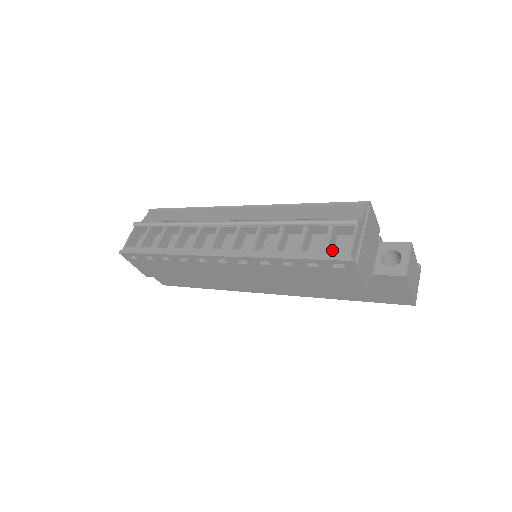
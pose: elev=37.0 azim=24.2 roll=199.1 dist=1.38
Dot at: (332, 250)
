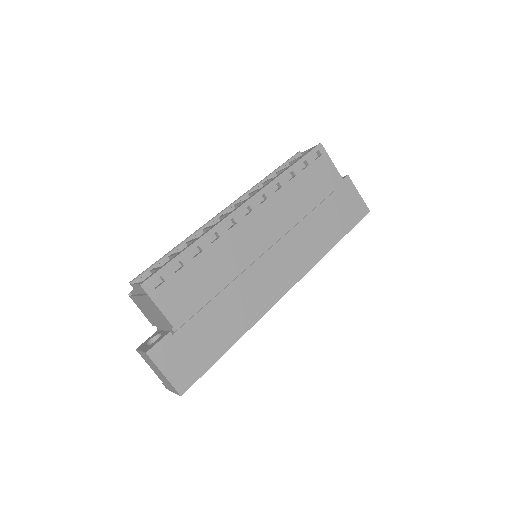
Dot at: occluded
